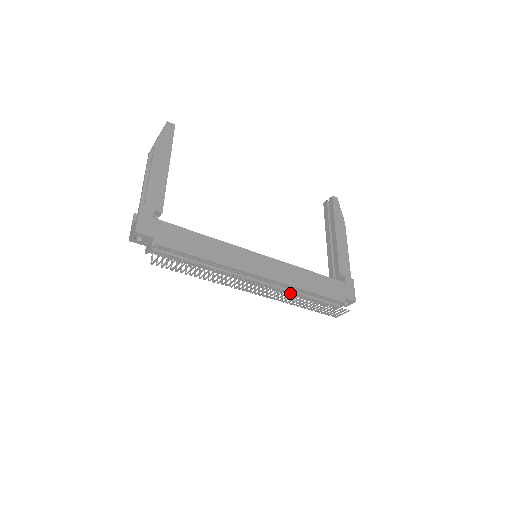
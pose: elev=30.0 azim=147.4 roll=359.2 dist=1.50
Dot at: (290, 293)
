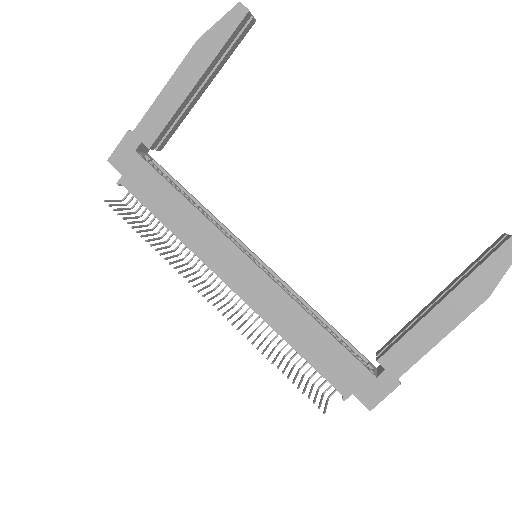
Dot at: occluded
